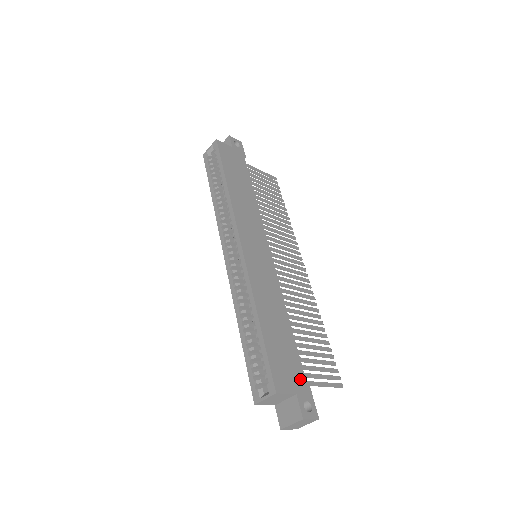
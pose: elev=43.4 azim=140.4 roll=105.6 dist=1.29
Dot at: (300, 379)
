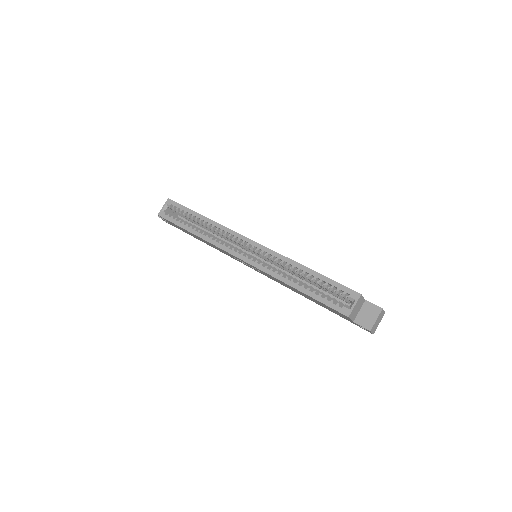
Dot at: occluded
